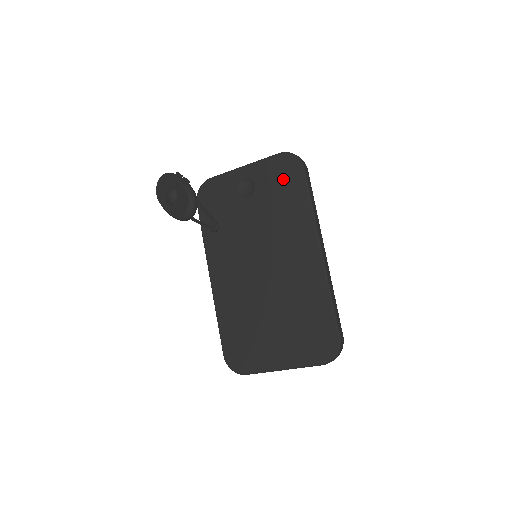
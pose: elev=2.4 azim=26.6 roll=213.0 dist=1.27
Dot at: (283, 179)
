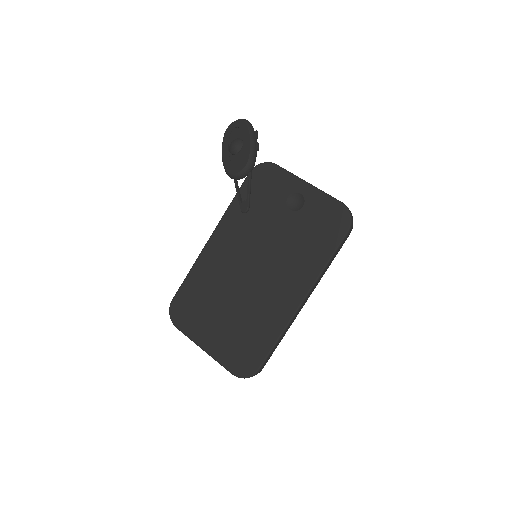
Dot at: (326, 225)
